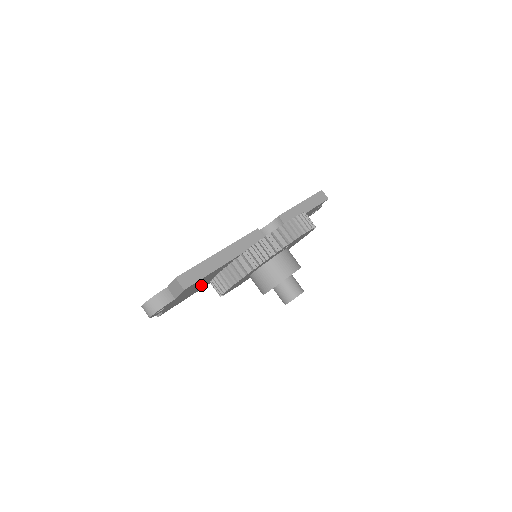
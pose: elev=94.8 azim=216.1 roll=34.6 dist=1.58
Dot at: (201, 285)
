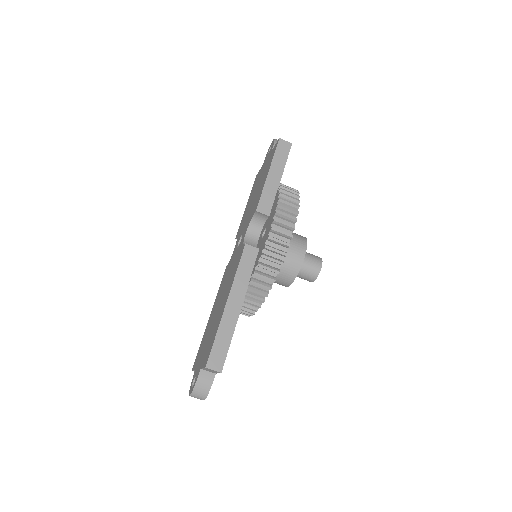
Dot at: occluded
